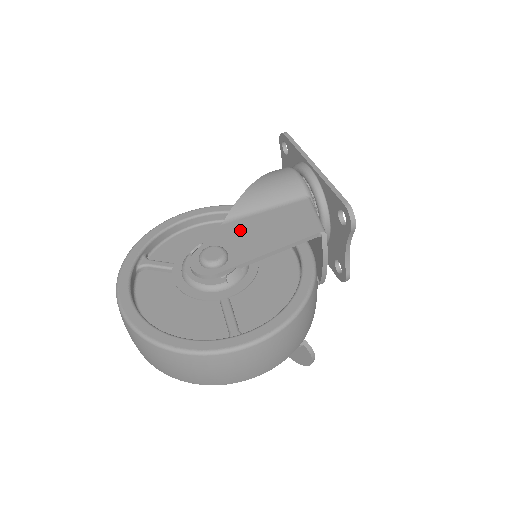
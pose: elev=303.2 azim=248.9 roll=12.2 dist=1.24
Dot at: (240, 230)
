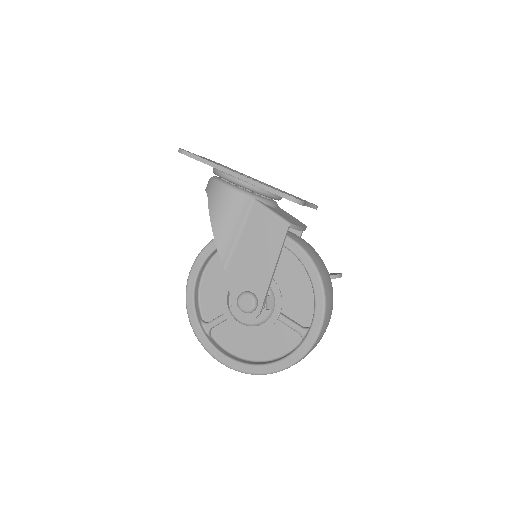
Dot at: (240, 267)
